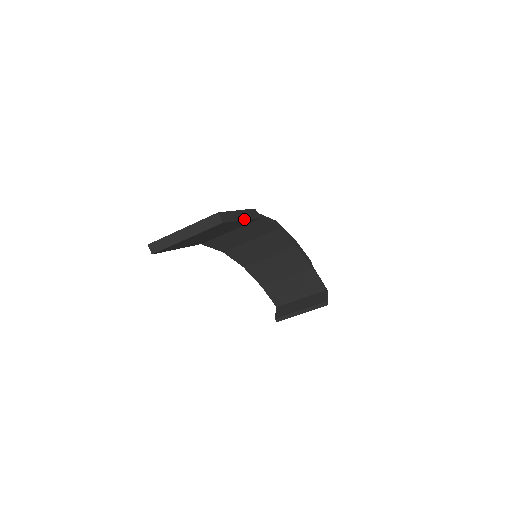
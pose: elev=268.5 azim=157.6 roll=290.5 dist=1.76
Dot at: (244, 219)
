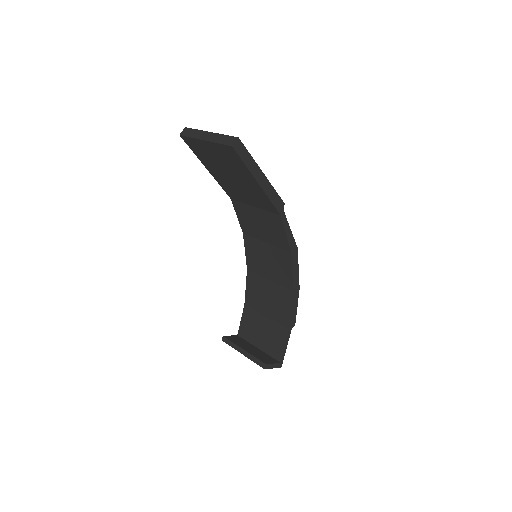
Dot at: (261, 185)
